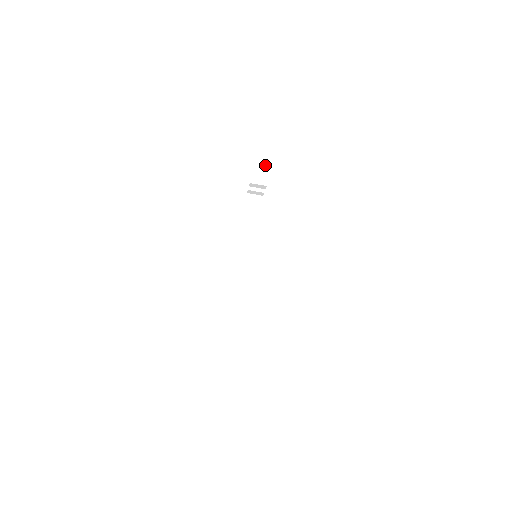
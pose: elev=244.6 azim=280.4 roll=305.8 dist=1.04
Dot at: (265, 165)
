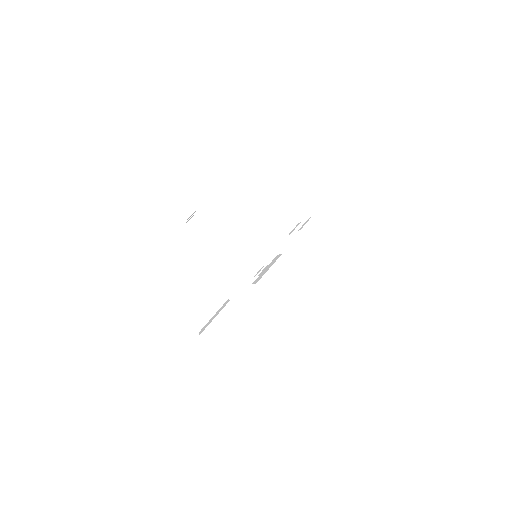
Dot at: (182, 201)
